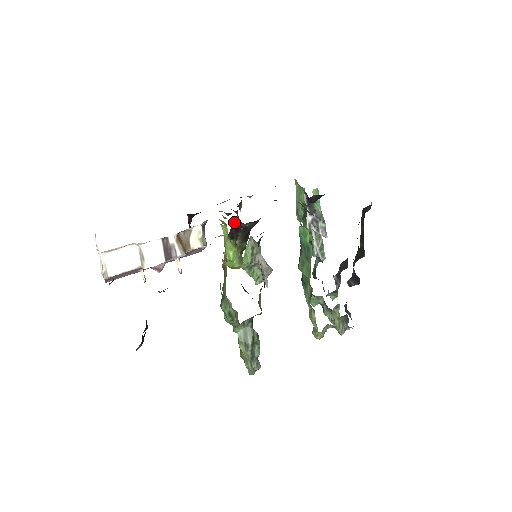
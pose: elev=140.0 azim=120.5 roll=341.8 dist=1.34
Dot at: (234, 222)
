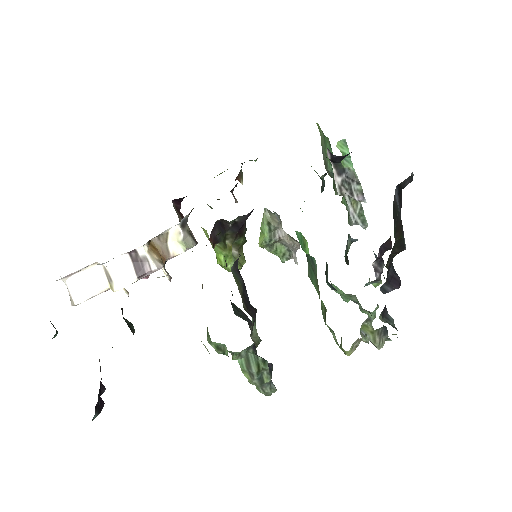
Dot at: occluded
